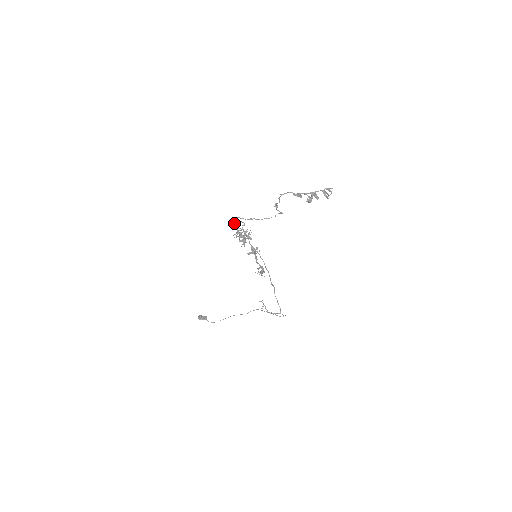
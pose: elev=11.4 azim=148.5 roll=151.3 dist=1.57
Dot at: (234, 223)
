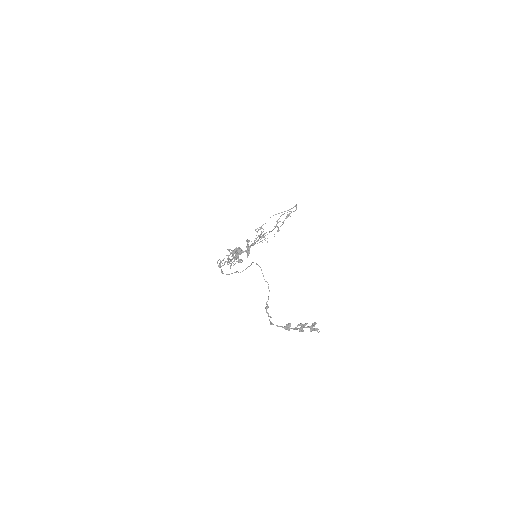
Dot at: occluded
